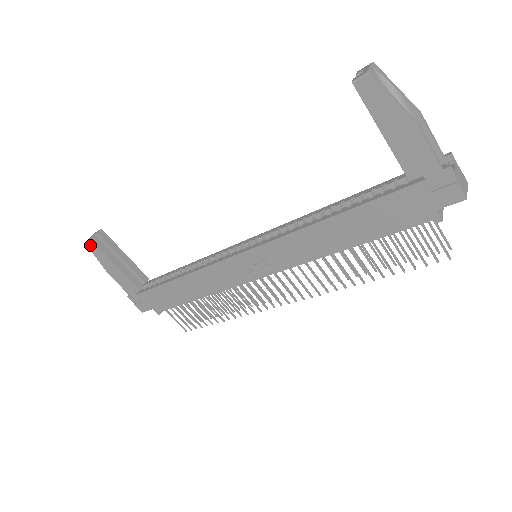
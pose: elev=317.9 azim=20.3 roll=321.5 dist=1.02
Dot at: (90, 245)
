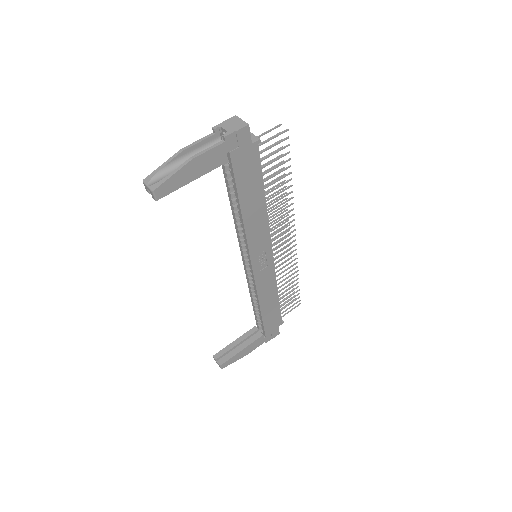
Dot at: (224, 366)
